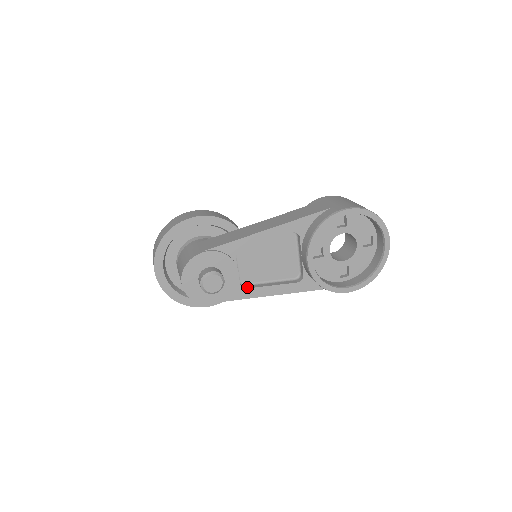
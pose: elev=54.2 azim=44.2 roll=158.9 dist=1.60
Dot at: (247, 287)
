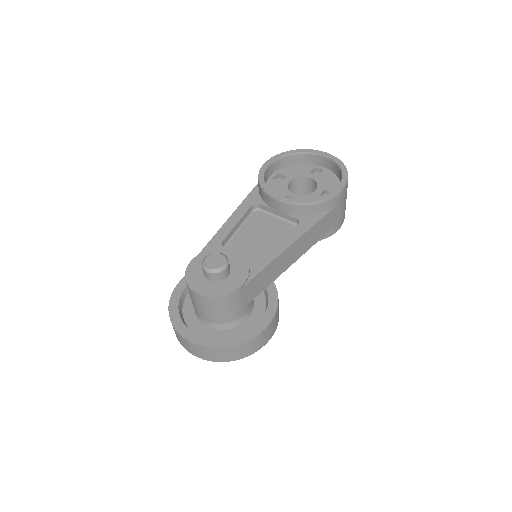
Dot at: (260, 259)
